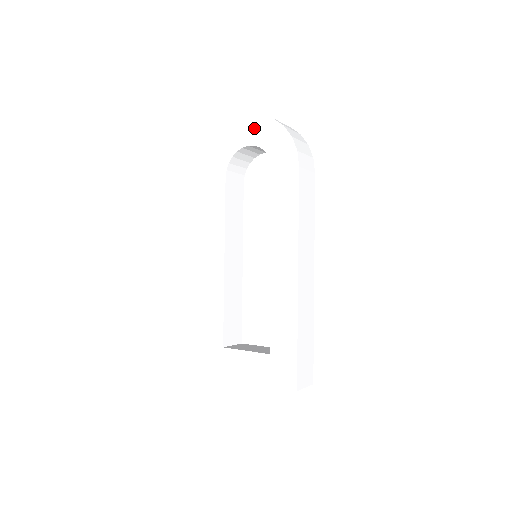
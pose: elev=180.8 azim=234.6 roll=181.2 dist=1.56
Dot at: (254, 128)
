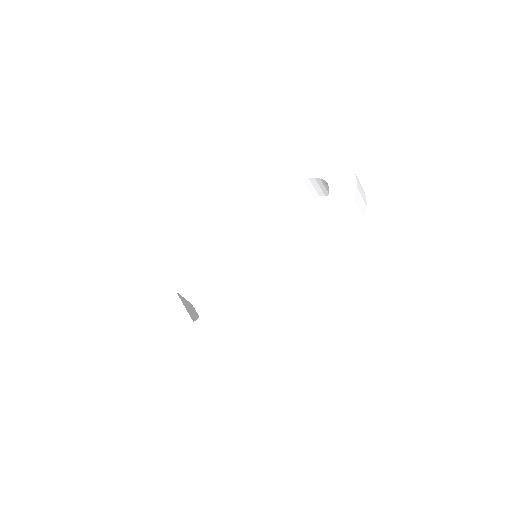
Dot at: (339, 172)
